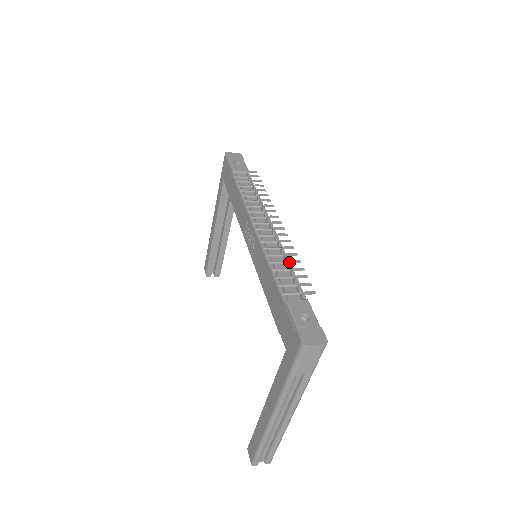
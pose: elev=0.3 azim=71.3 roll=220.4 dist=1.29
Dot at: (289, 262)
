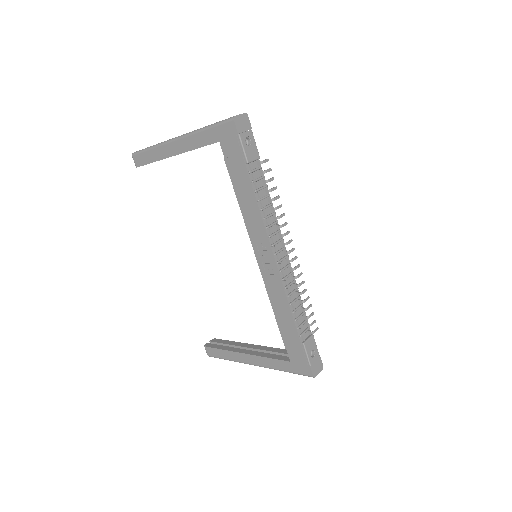
Dot at: (303, 302)
